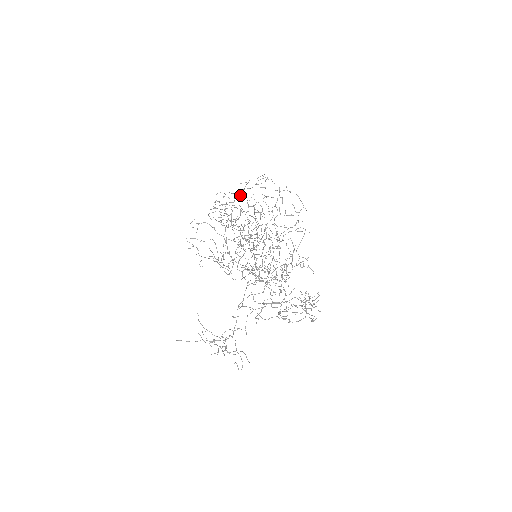
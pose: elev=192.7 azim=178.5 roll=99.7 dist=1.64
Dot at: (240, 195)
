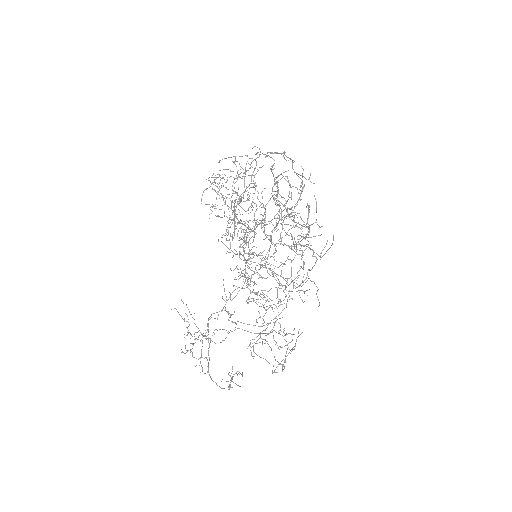
Dot at: occluded
